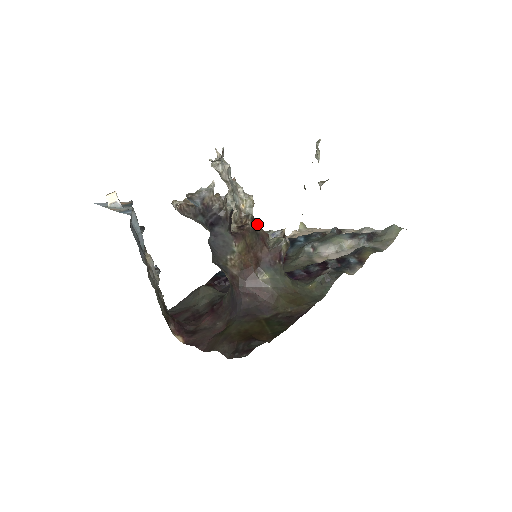
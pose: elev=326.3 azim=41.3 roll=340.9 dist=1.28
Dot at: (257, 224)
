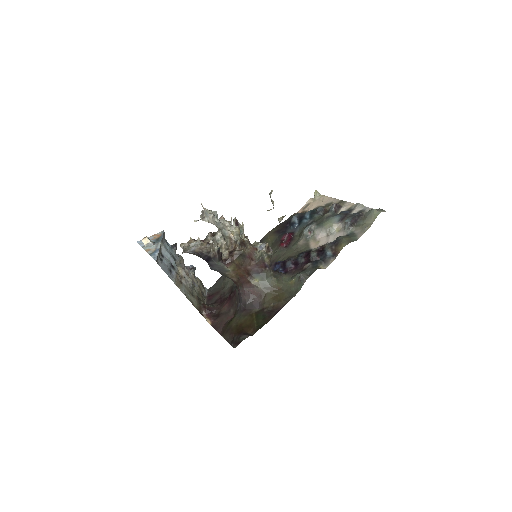
Dot at: (244, 246)
